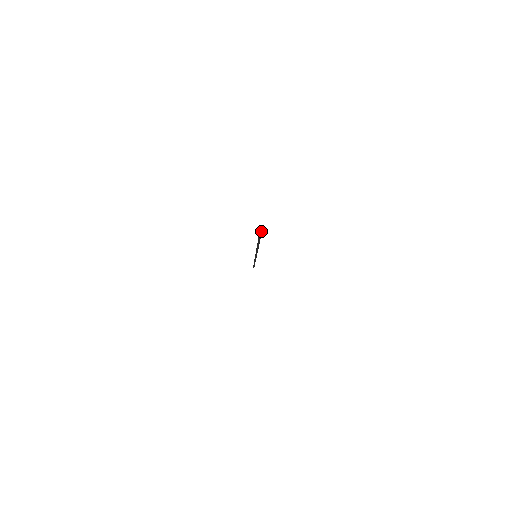
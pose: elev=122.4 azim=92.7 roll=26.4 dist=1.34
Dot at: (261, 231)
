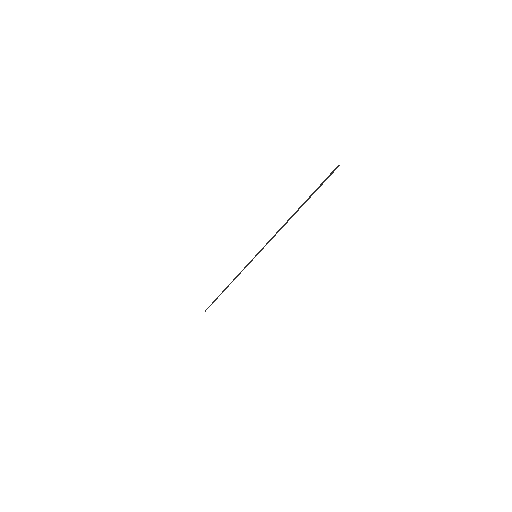
Dot at: (329, 176)
